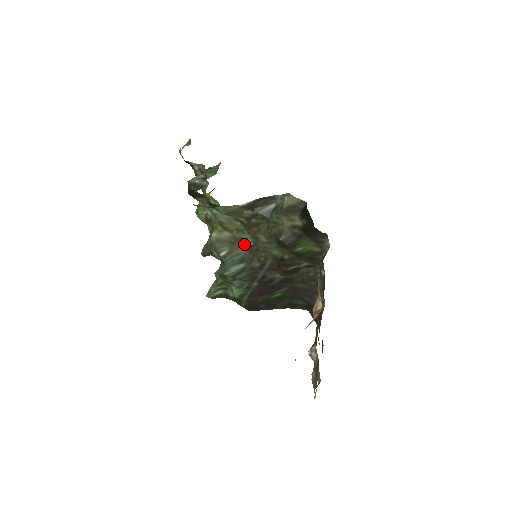
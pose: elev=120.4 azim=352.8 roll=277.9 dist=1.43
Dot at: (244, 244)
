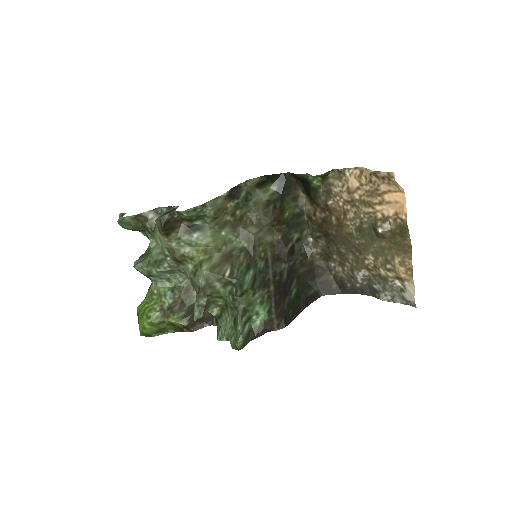
Dot at: (239, 251)
